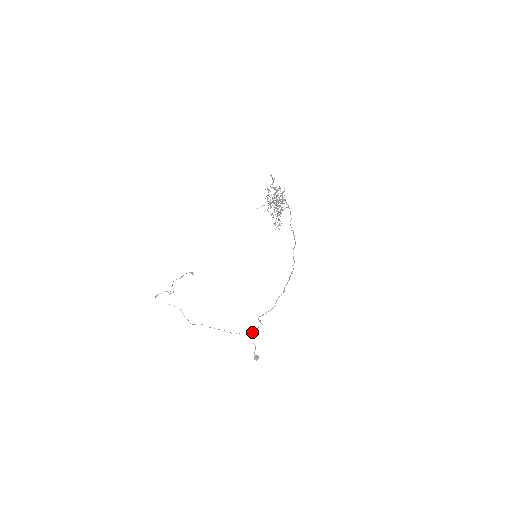
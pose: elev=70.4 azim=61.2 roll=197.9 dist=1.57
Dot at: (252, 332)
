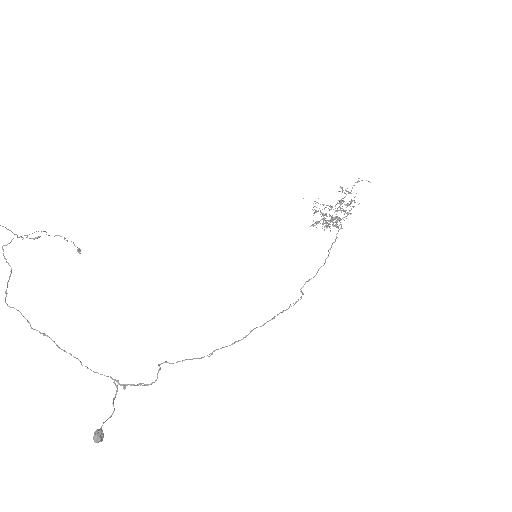
Dot at: (124, 384)
